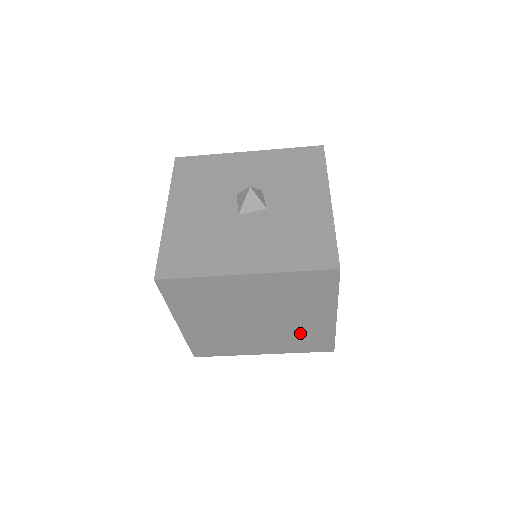
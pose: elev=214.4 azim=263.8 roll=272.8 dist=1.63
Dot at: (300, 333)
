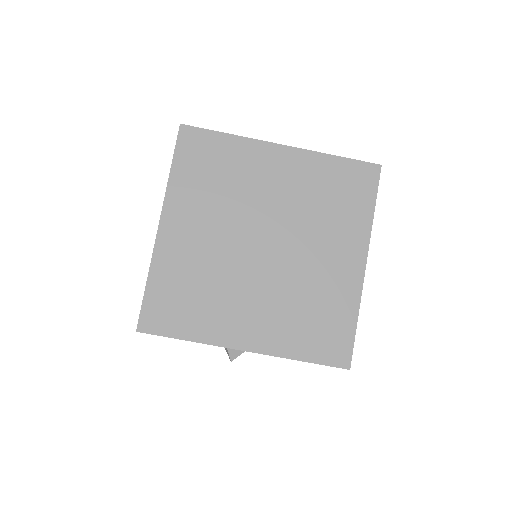
Dot at: (312, 298)
